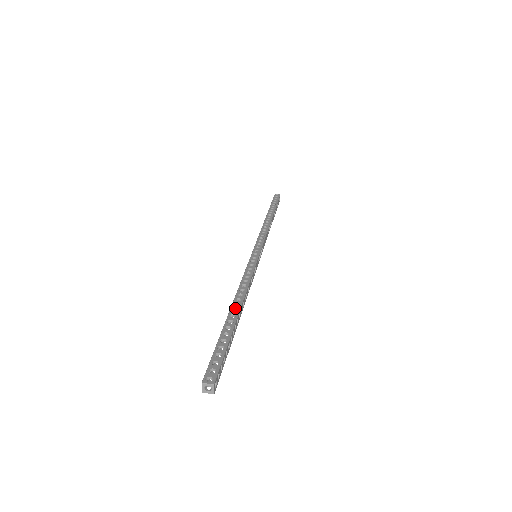
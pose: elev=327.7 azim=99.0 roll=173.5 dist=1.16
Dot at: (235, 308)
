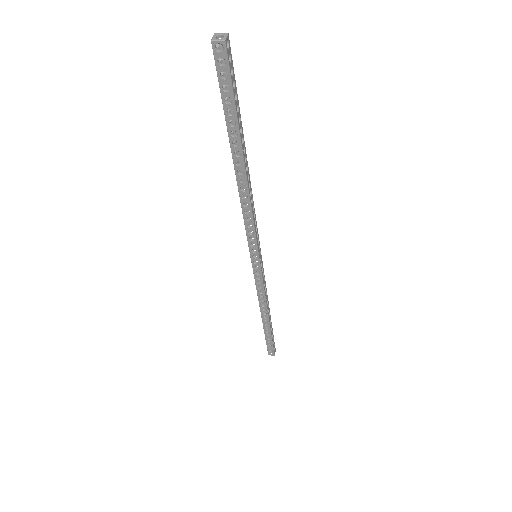
Dot at: occluded
